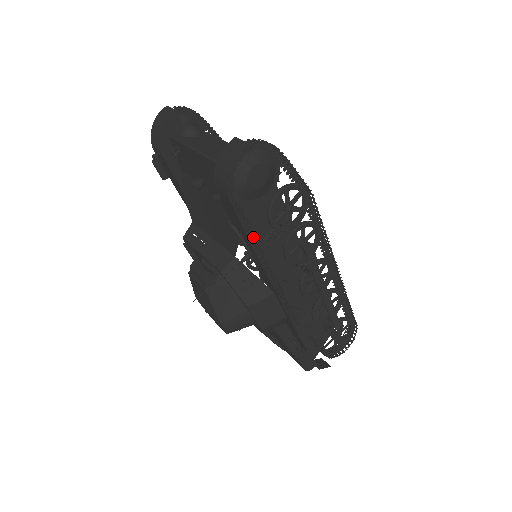
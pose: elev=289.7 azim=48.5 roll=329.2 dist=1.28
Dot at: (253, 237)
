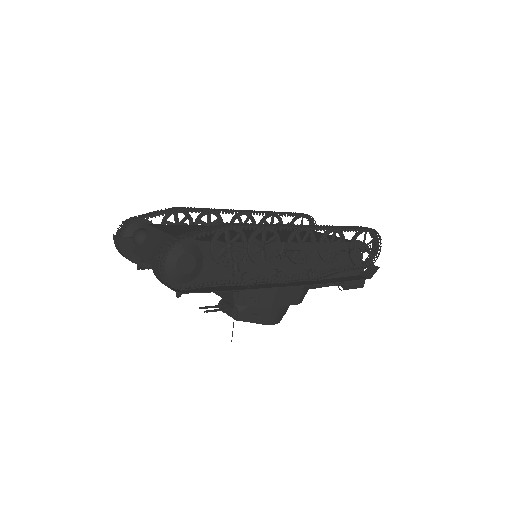
Dot at: (225, 283)
